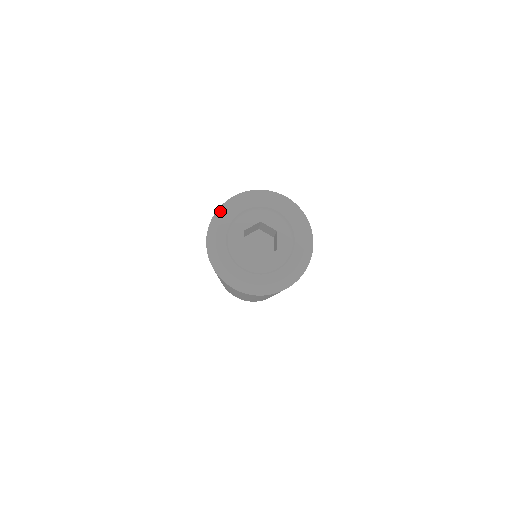
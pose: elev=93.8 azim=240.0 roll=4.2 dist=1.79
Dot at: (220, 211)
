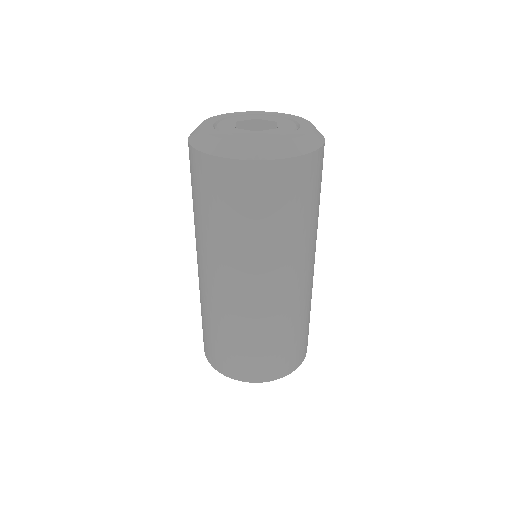
Dot at: occluded
